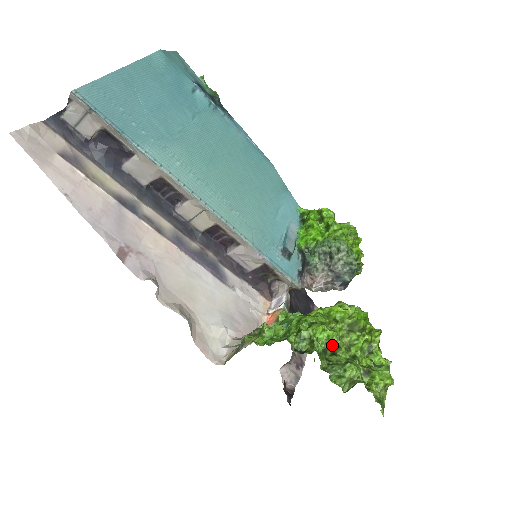
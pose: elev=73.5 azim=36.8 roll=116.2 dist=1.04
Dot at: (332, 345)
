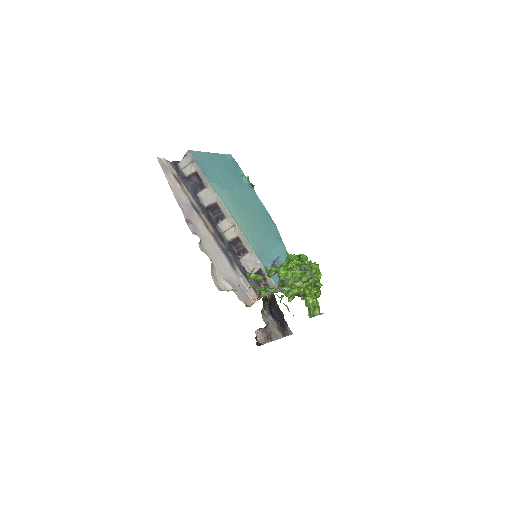
Dot at: (288, 282)
